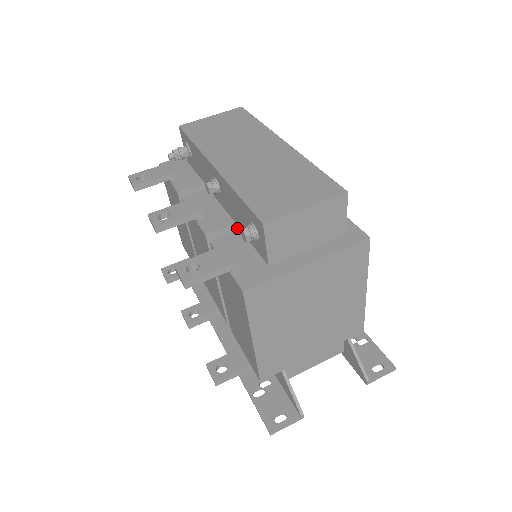
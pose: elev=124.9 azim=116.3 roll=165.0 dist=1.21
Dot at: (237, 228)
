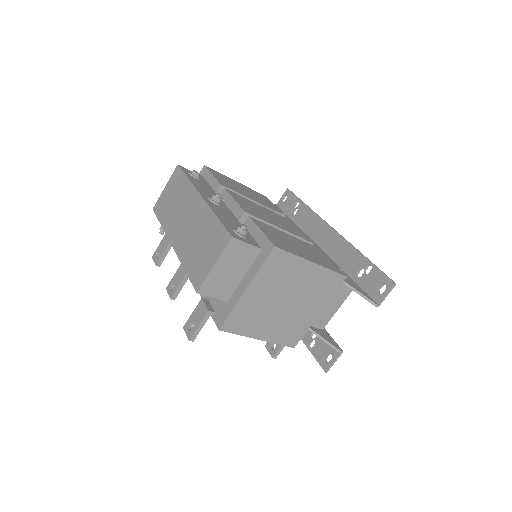
Dot at: occluded
